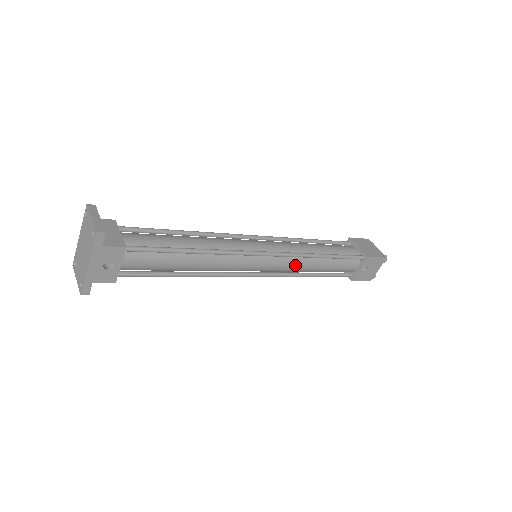
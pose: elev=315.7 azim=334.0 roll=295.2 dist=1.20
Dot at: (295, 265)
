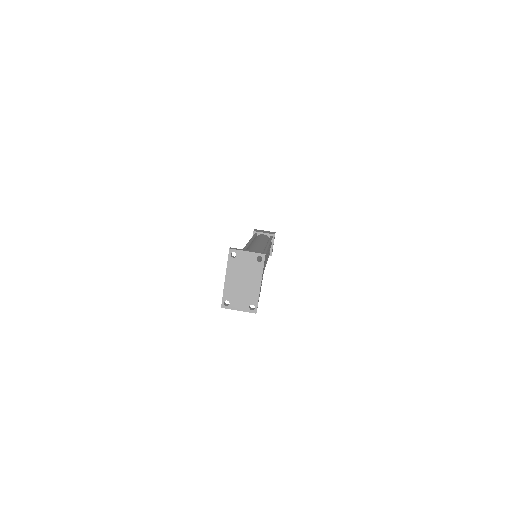
Dot at: (268, 252)
